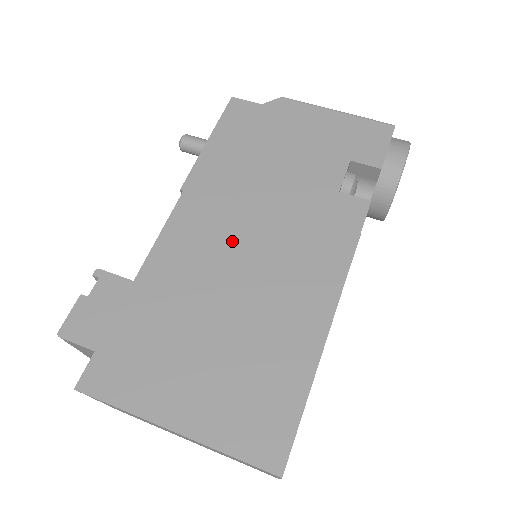
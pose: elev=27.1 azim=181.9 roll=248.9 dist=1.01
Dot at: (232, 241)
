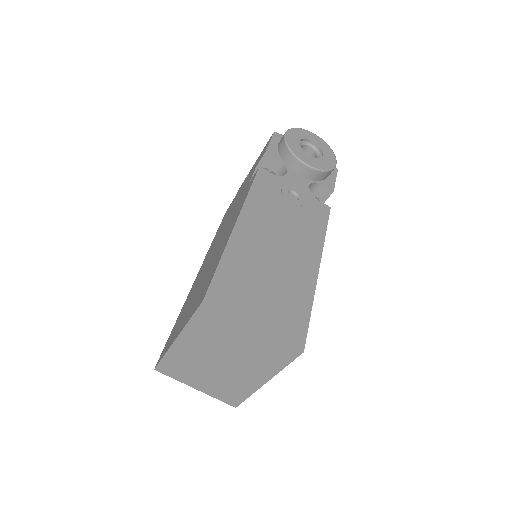
Dot at: (212, 252)
